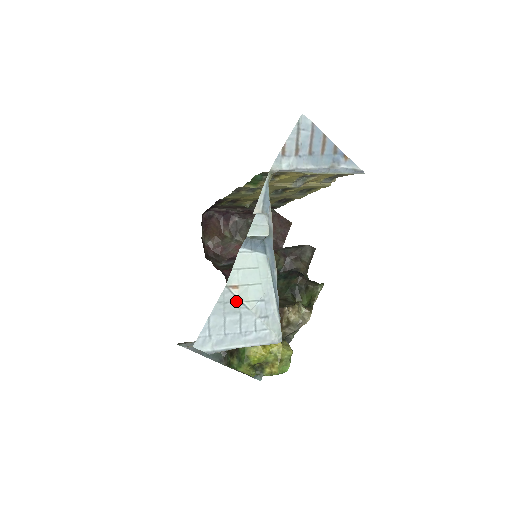
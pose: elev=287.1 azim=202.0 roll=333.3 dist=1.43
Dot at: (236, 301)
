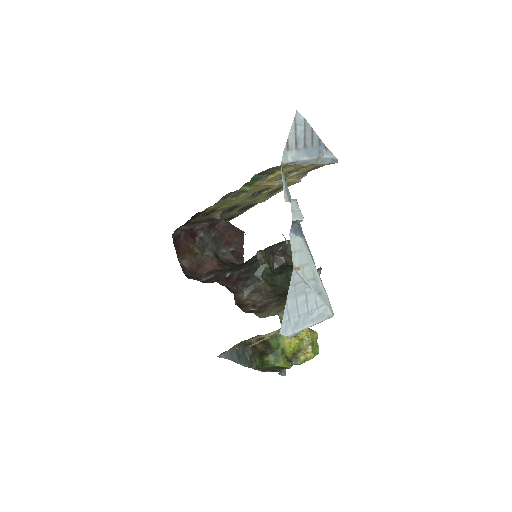
Dot at: (301, 281)
